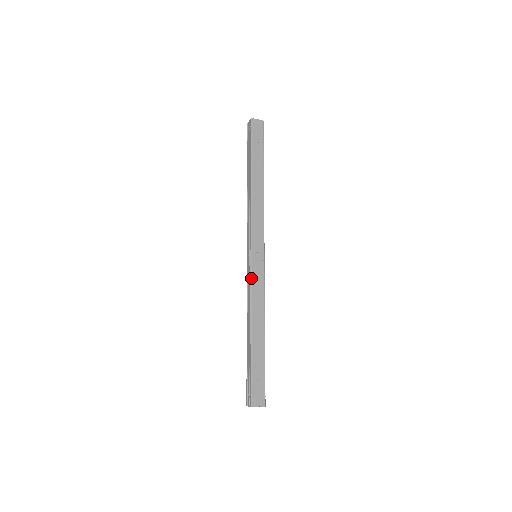
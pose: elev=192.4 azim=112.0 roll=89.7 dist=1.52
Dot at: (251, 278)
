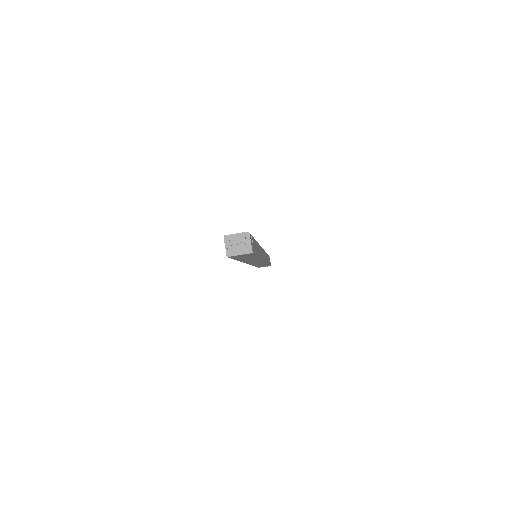
Dot at: occluded
